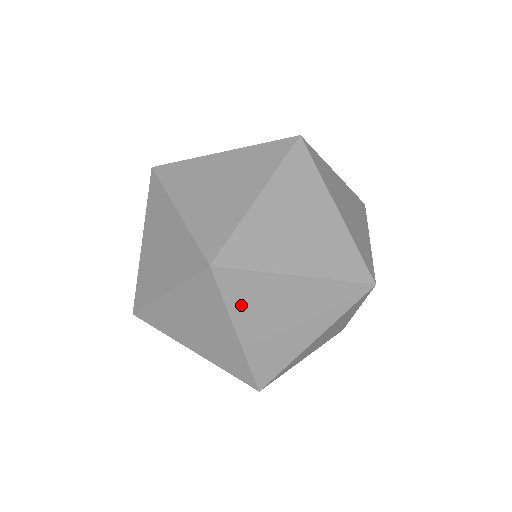
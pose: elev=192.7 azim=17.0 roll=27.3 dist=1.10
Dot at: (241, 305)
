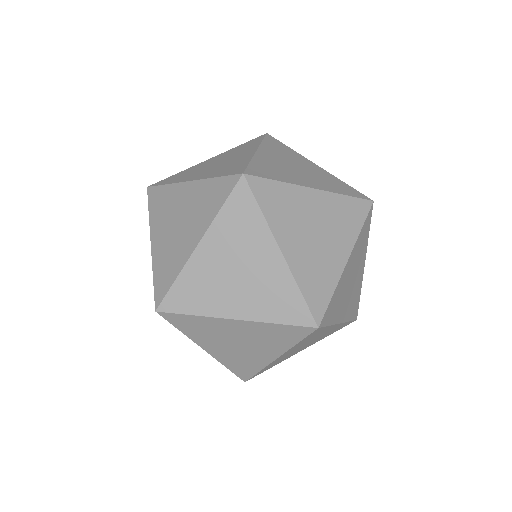
Dot at: (157, 215)
